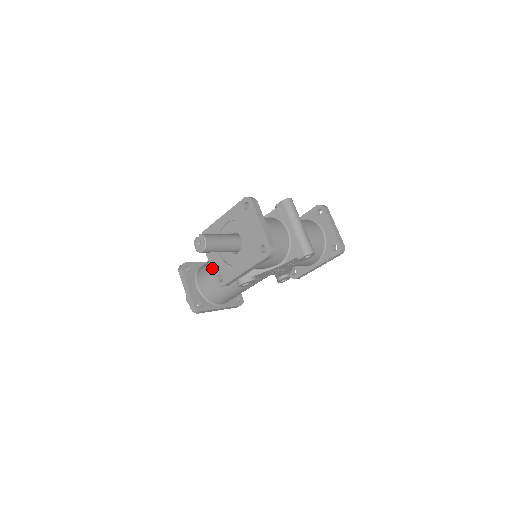
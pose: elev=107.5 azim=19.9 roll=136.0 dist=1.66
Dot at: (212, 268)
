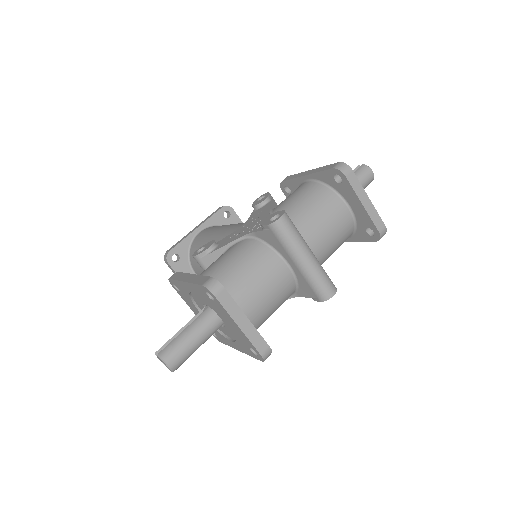
Dot at: occluded
